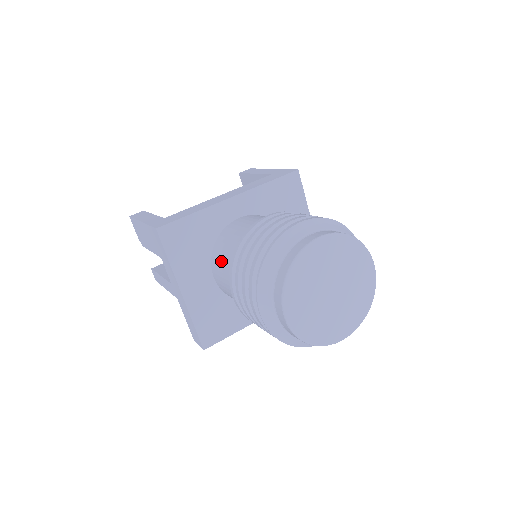
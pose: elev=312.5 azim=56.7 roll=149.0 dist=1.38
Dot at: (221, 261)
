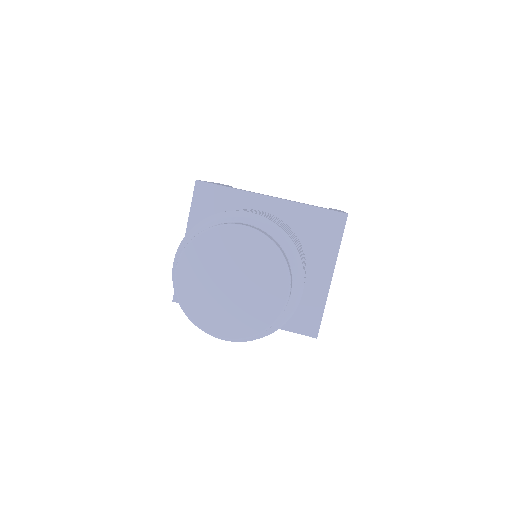
Dot at: occluded
